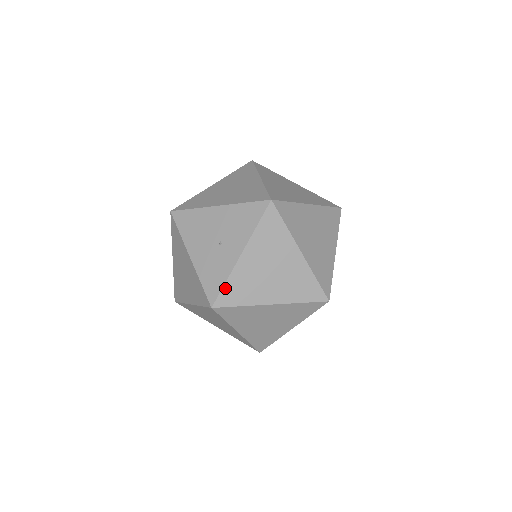
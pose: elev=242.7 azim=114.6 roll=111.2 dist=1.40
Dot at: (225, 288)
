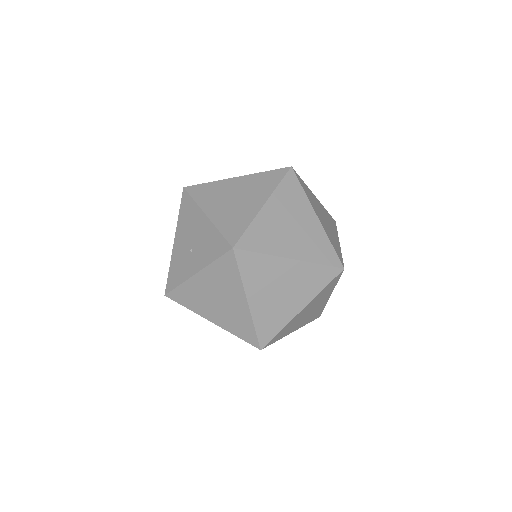
Dot at: (177, 289)
